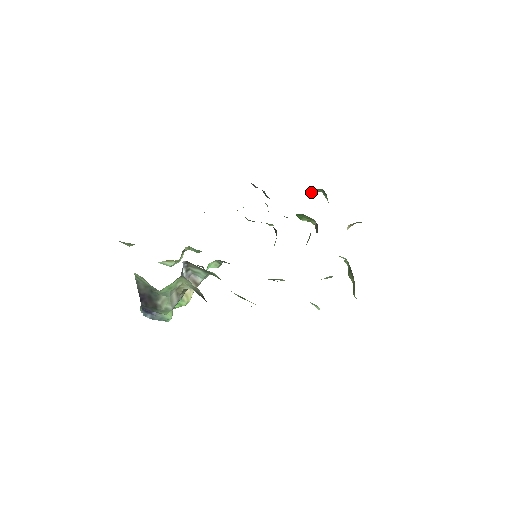
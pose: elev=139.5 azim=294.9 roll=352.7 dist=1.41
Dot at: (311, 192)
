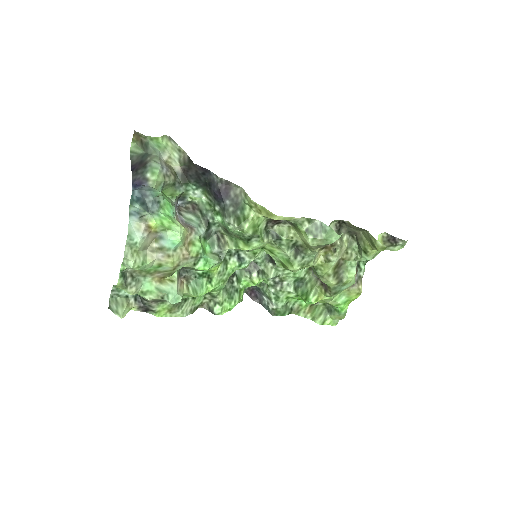
Dot at: (320, 324)
